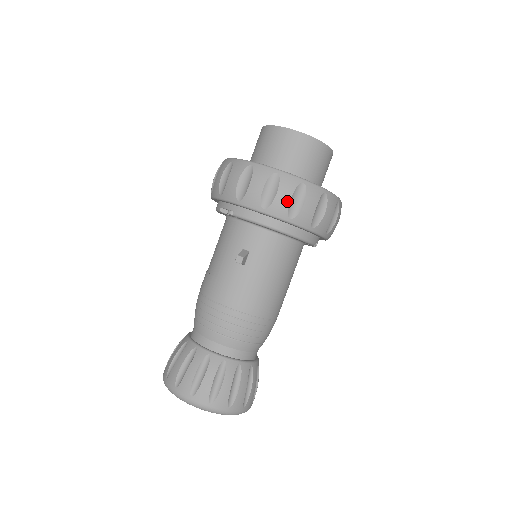
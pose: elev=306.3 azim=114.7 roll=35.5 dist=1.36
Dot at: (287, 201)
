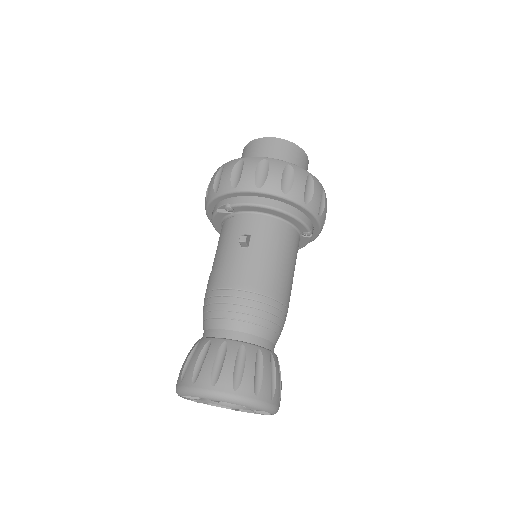
Dot at: (279, 178)
